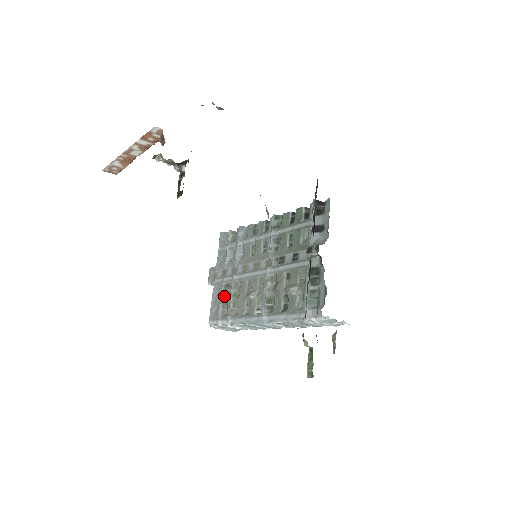
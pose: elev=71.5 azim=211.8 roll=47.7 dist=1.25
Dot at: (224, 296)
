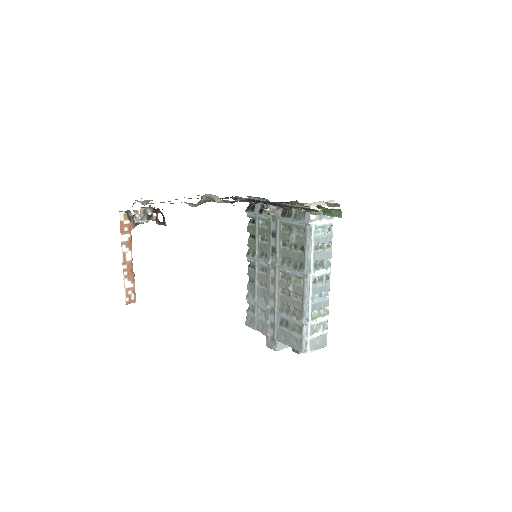
Dot at: (287, 327)
